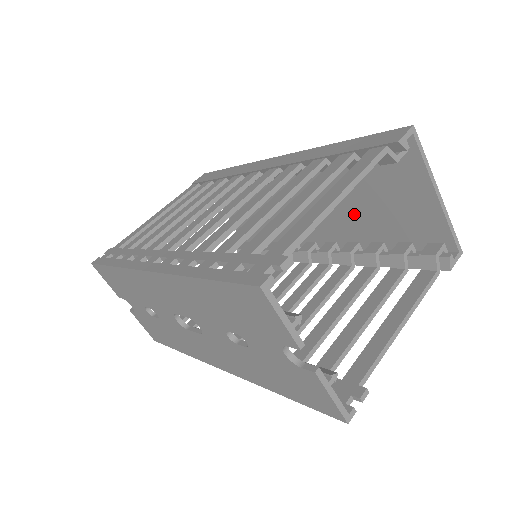
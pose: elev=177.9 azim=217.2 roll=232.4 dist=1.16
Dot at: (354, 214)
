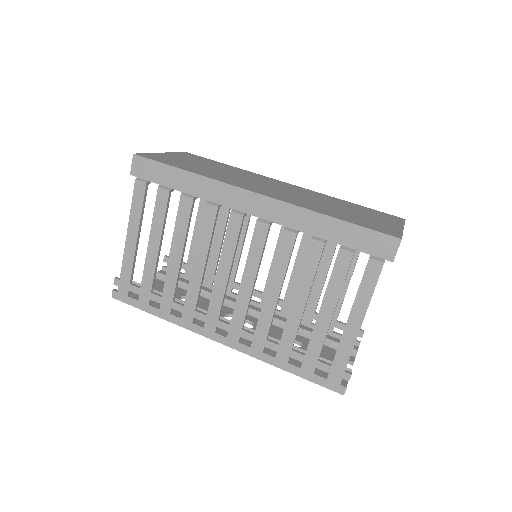
Dot at: occluded
